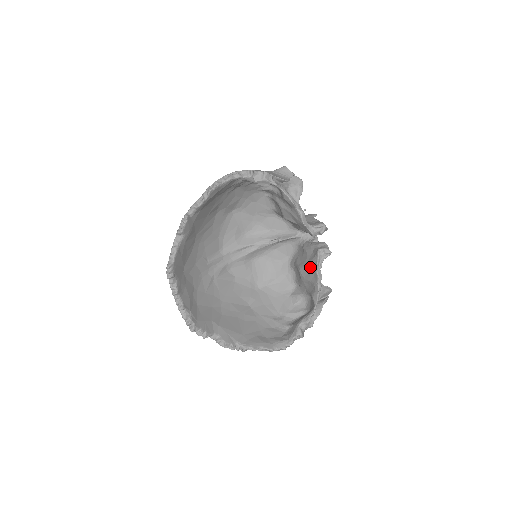
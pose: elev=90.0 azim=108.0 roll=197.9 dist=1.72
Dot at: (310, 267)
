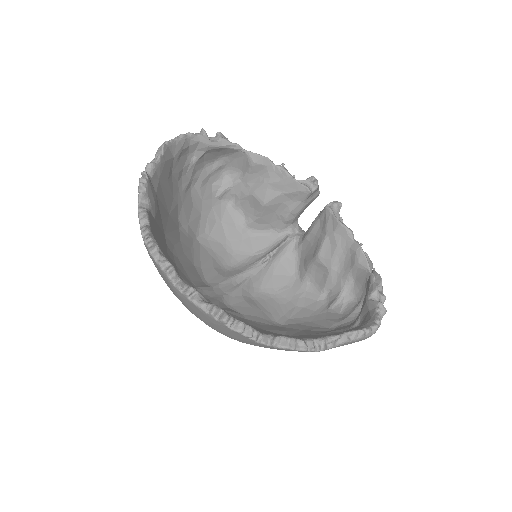
Dot at: (329, 232)
